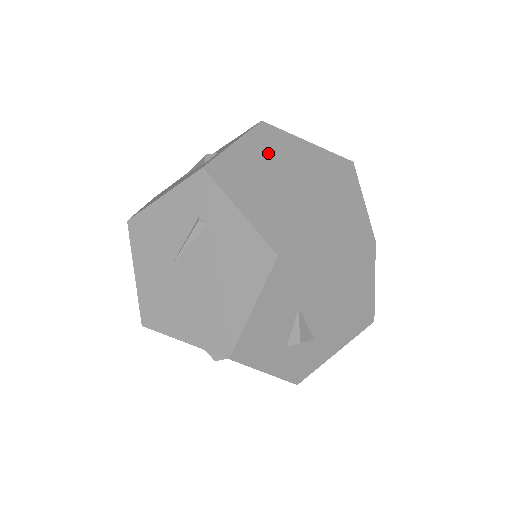
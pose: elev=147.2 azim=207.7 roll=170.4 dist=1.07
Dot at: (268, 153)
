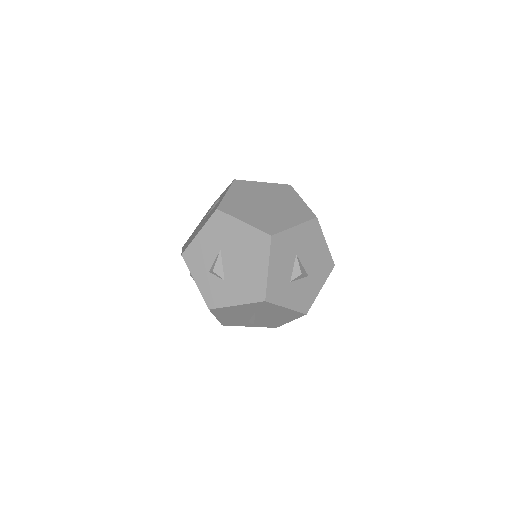
Dot at: (272, 192)
